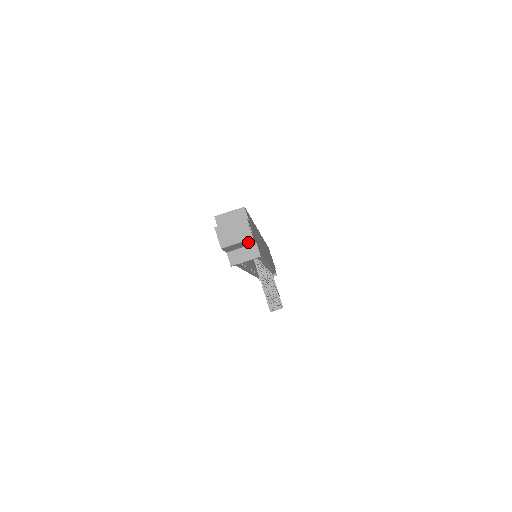
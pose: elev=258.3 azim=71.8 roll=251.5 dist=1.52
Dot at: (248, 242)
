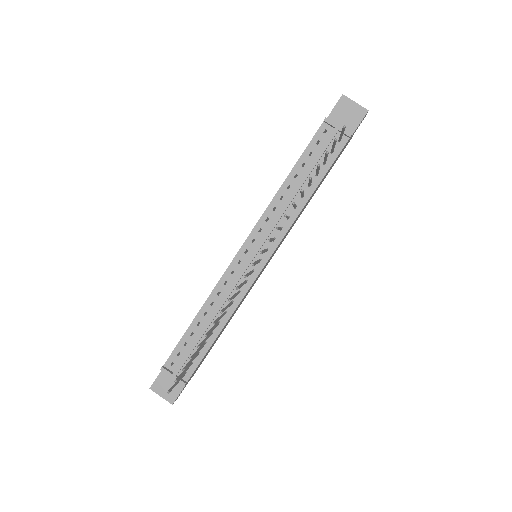
Dot at: (355, 119)
